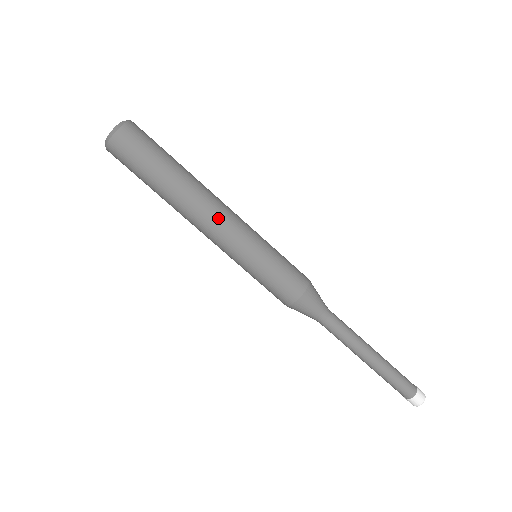
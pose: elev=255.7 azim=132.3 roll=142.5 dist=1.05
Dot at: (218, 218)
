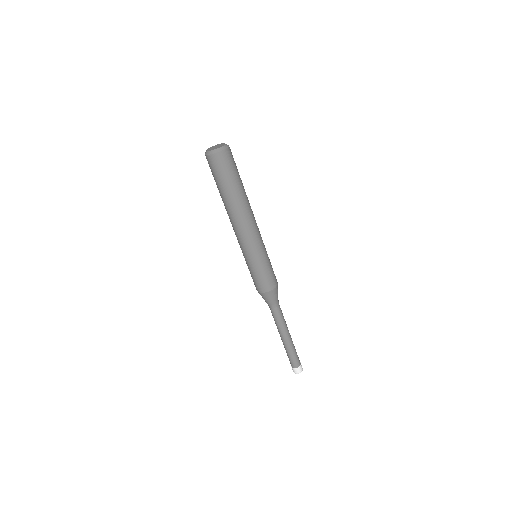
Dot at: (241, 231)
